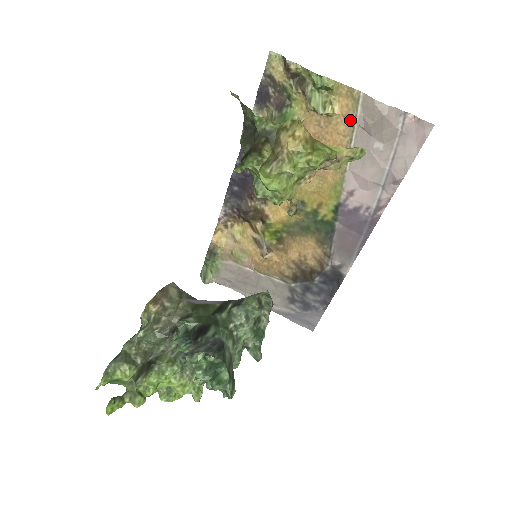
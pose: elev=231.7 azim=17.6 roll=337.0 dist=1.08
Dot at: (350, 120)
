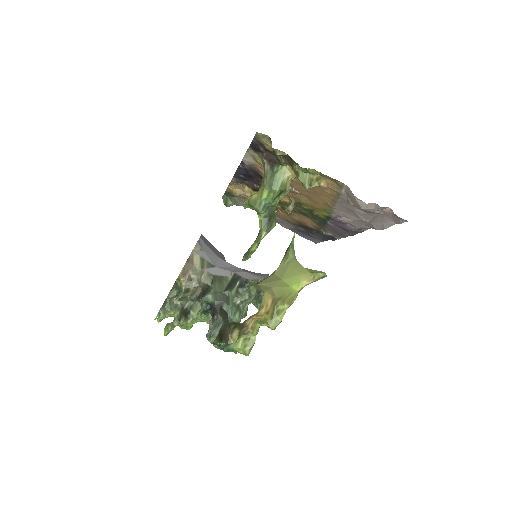
Dot at: (335, 192)
